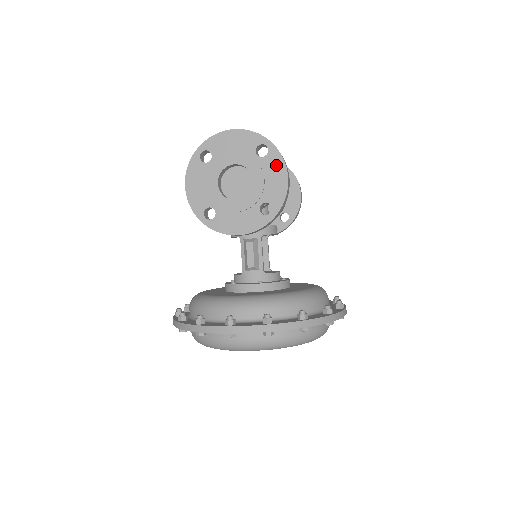
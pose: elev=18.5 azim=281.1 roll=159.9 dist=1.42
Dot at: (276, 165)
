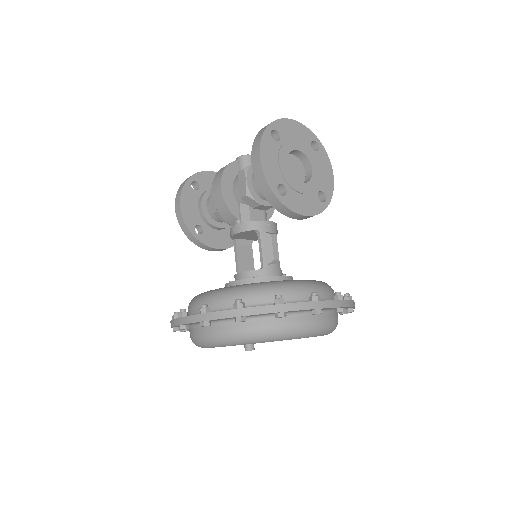
Dot at: (325, 161)
